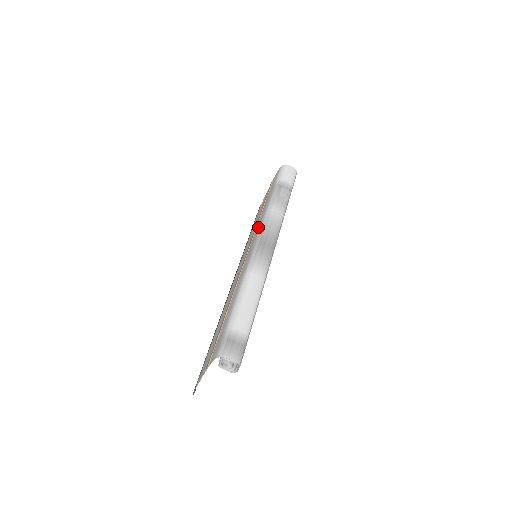
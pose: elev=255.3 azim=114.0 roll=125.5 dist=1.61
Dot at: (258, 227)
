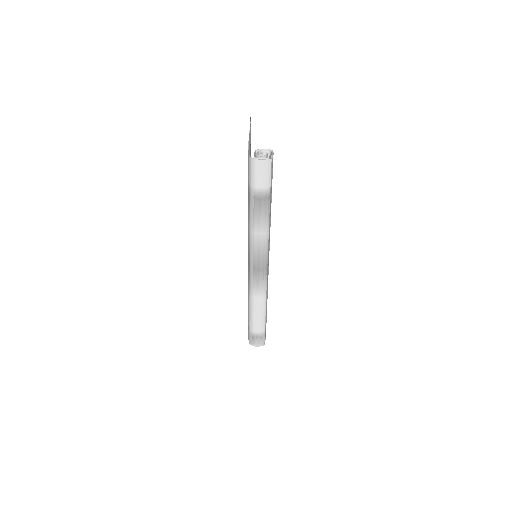
Dot at: (248, 240)
